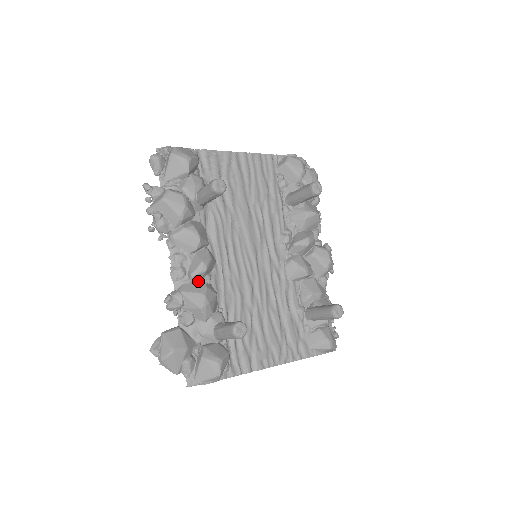
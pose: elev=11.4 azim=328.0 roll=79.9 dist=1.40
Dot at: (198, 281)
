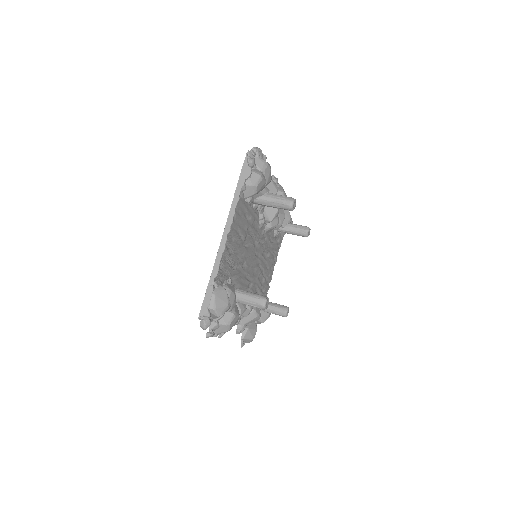
Dot at: occluded
